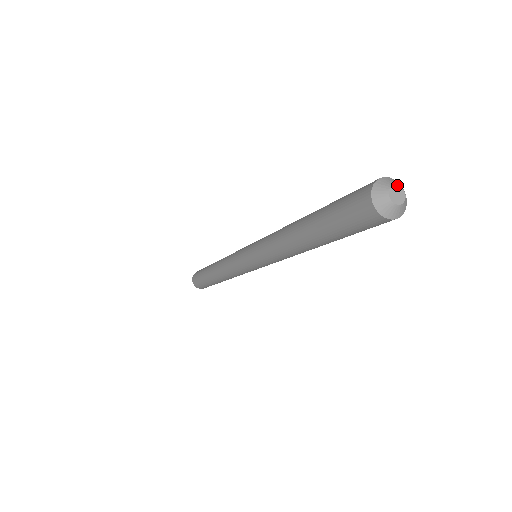
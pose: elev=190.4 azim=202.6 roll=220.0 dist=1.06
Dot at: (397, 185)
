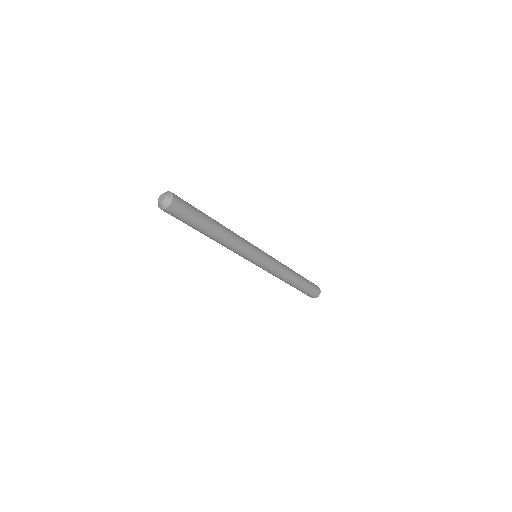
Dot at: (163, 194)
